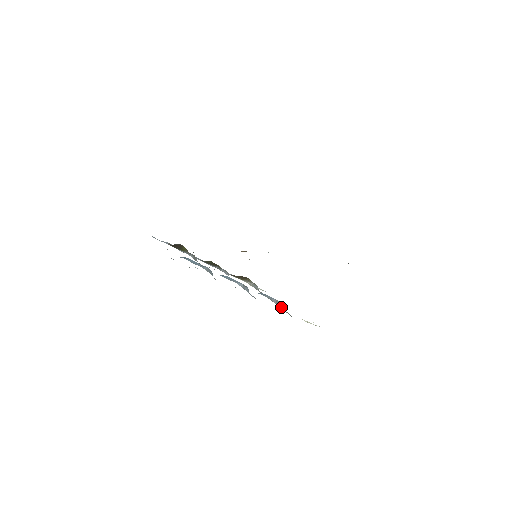
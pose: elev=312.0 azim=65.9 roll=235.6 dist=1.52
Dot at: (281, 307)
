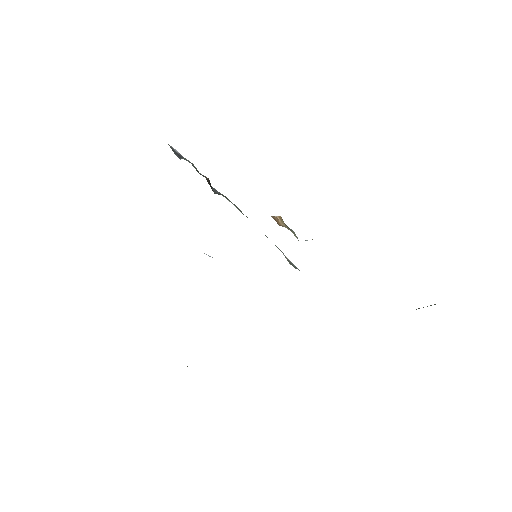
Dot at: occluded
